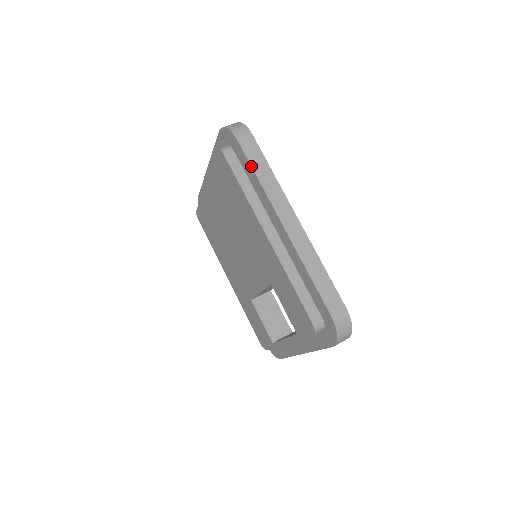
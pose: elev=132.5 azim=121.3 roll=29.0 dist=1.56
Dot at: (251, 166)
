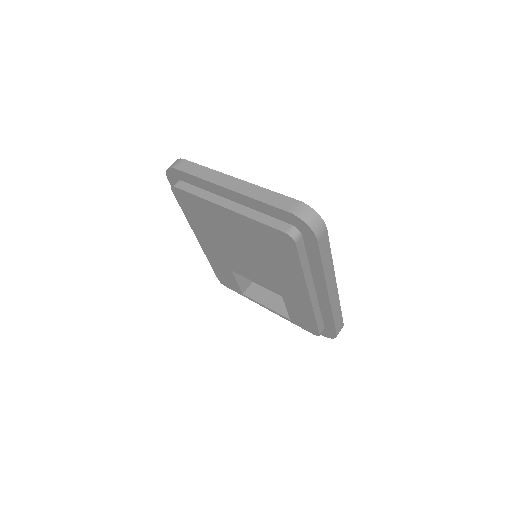
Dot at: (321, 260)
